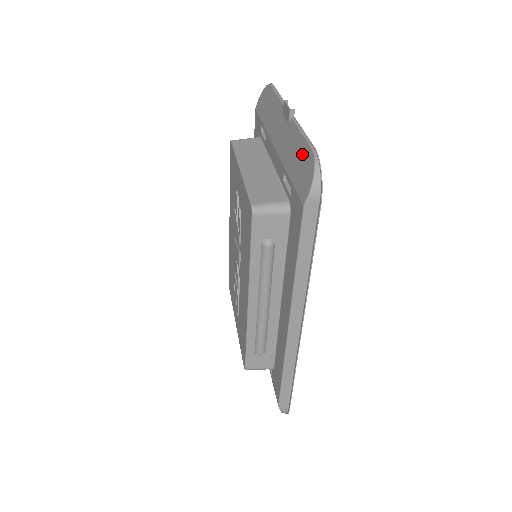
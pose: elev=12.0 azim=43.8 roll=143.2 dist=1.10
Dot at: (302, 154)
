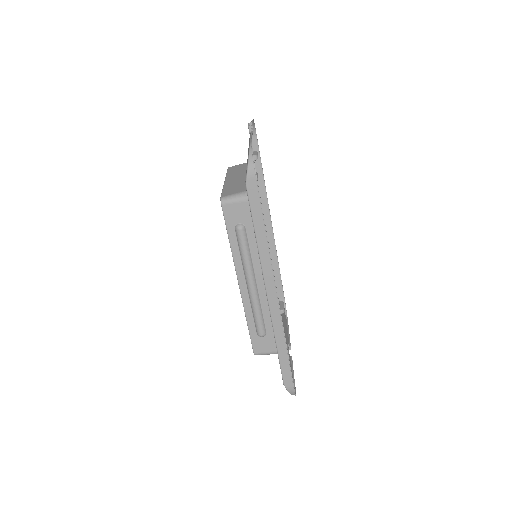
Dot at: occluded
